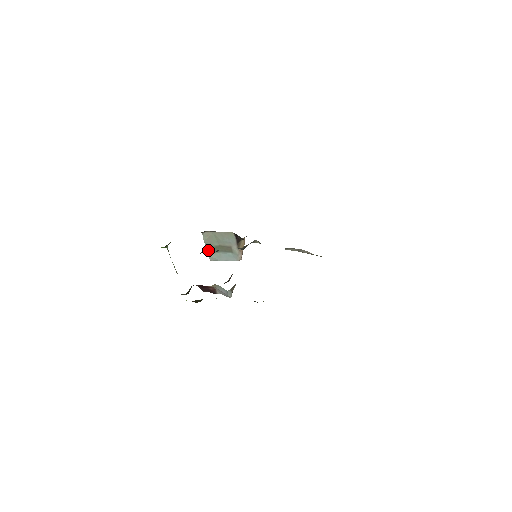
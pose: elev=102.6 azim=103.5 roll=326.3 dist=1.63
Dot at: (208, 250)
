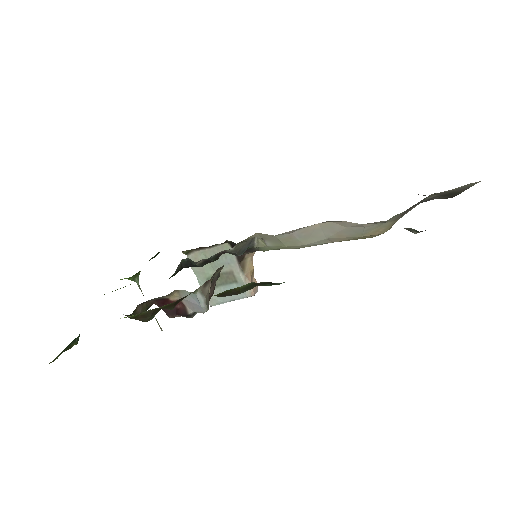
Dot at: occluded
